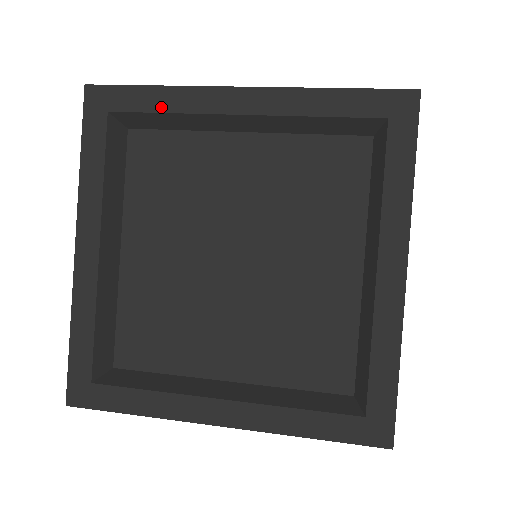
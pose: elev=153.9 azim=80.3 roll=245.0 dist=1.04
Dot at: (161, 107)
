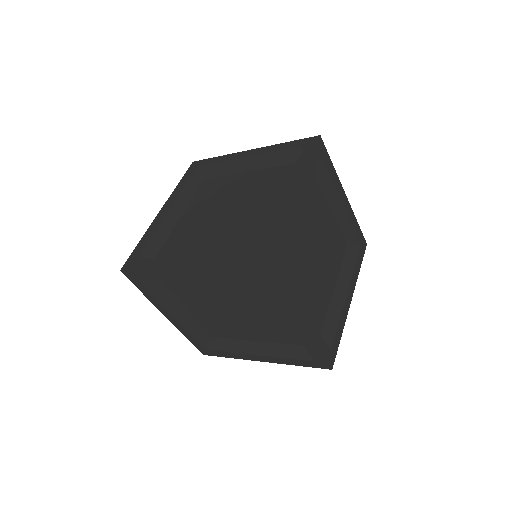
Dot at: (217, 162)
